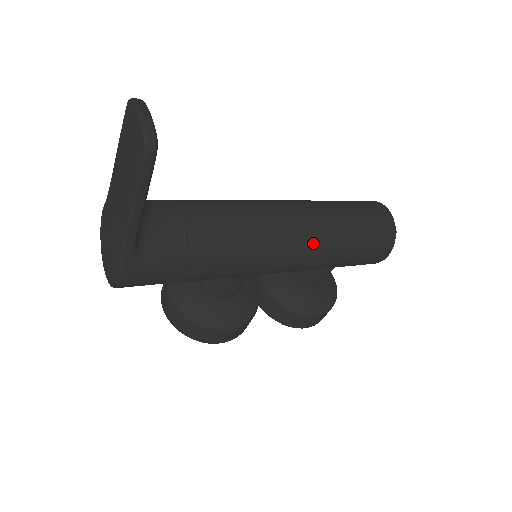
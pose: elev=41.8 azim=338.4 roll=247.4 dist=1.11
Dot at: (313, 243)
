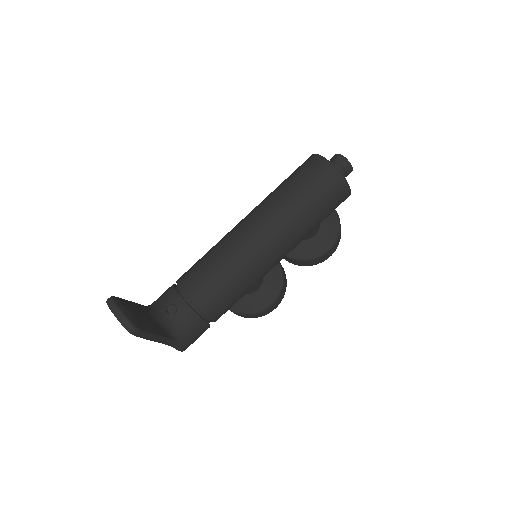
Dot at: (280, 243)
